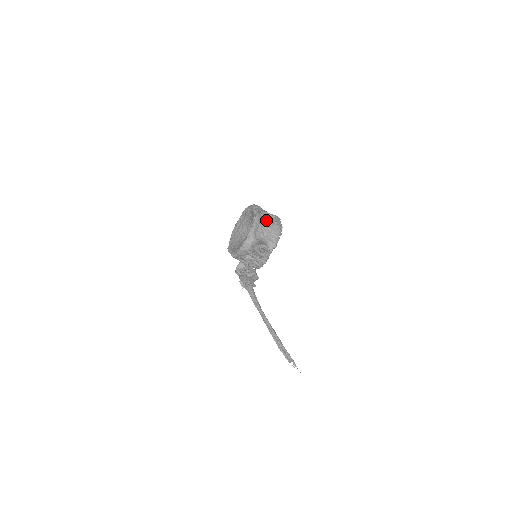
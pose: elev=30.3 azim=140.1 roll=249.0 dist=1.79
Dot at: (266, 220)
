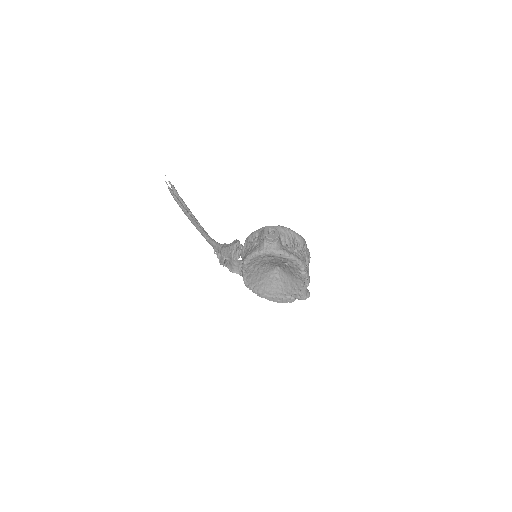
Dot at: occluded
